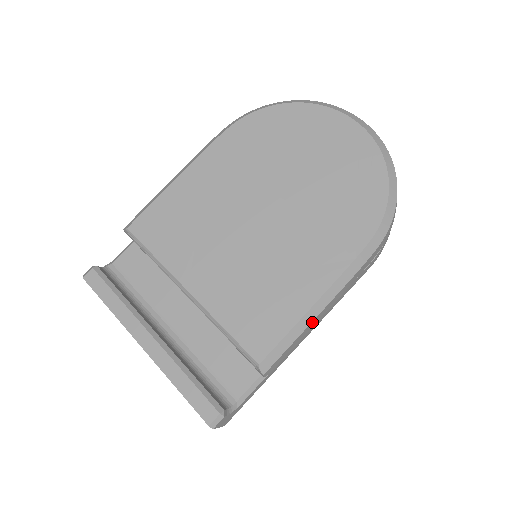
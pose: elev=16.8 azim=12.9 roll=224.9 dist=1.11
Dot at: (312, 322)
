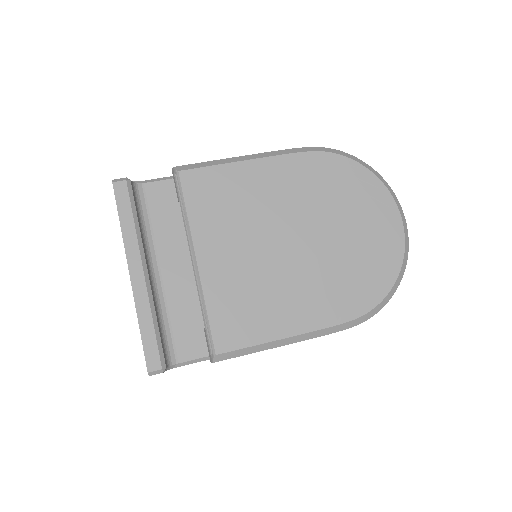
Dot at: (272, 348)
